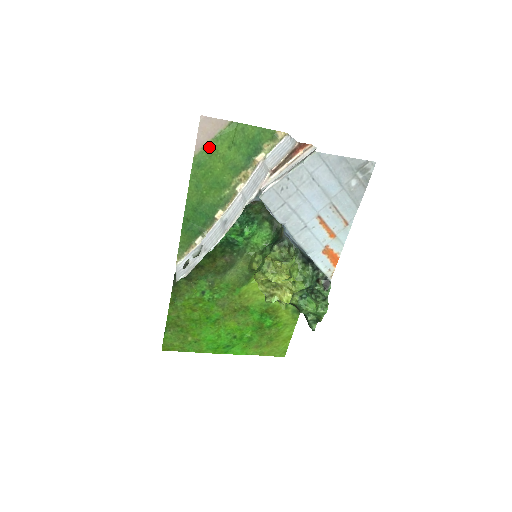
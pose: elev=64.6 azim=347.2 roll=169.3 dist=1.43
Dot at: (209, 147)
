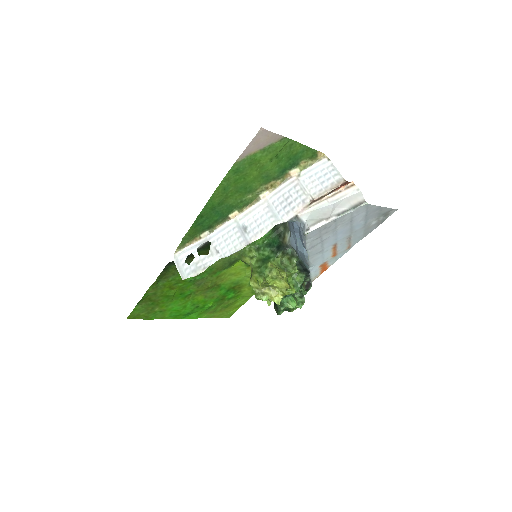
Dot at: (253, 156)
